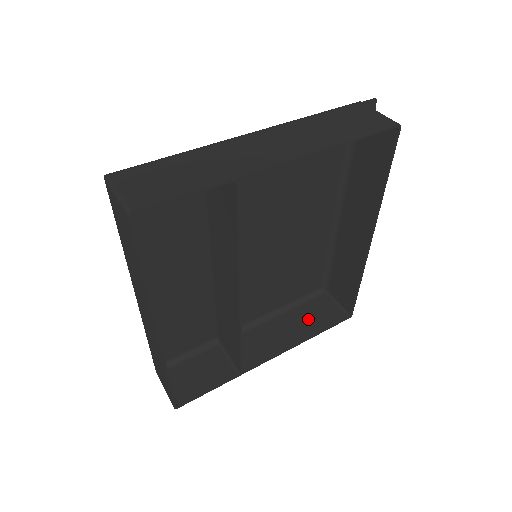
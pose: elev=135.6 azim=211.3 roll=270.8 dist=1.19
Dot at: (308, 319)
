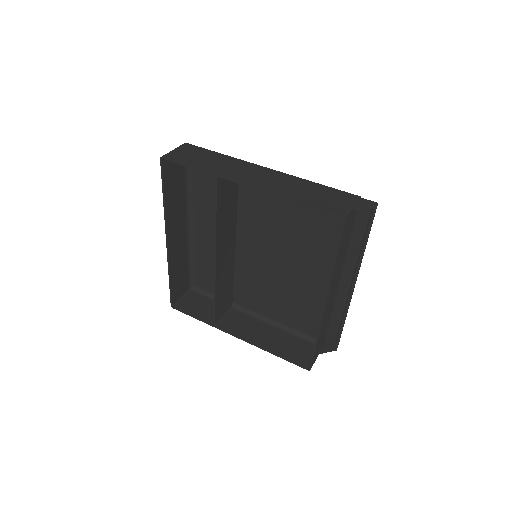
Dot at: (285, 344)
